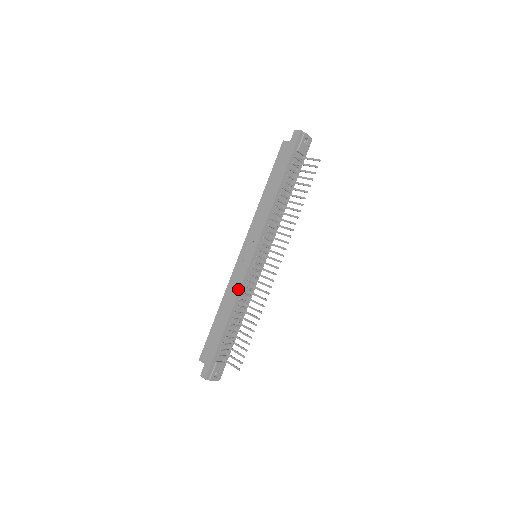
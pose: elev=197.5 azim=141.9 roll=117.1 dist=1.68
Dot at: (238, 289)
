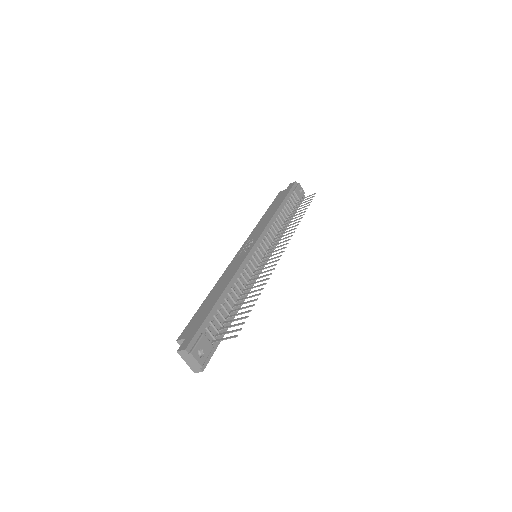
Dot at: (237, 268)
